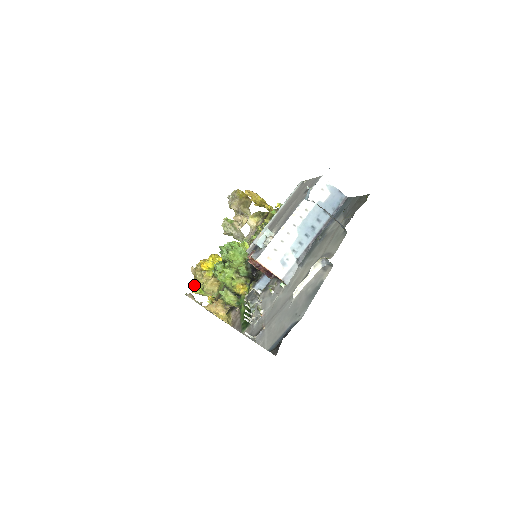
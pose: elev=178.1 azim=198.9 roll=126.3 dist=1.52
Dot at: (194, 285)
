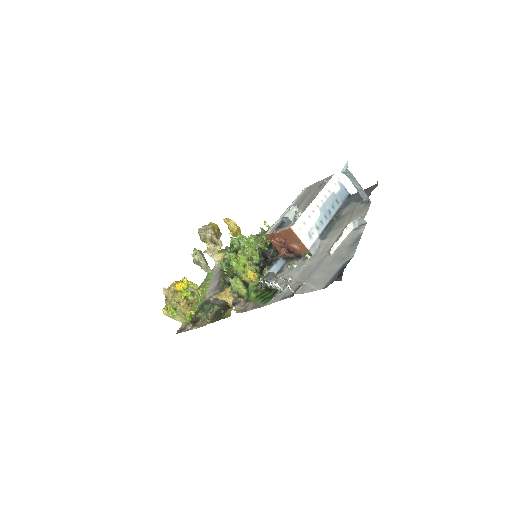
Dot at: (165, 306)
